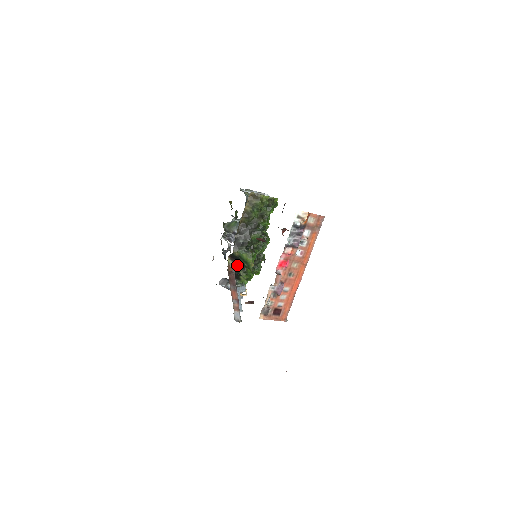
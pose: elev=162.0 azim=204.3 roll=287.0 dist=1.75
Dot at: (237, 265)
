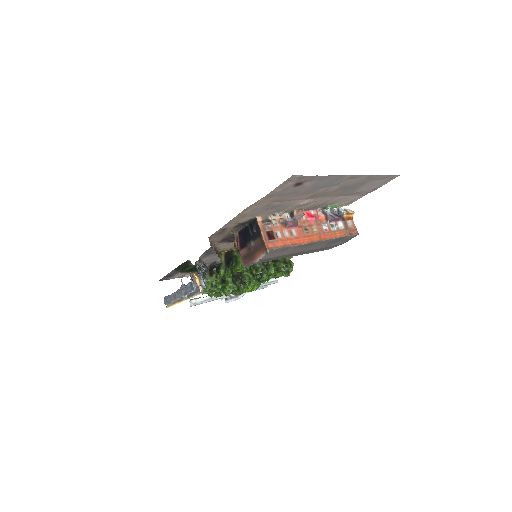
Dot at: (226, 260)
